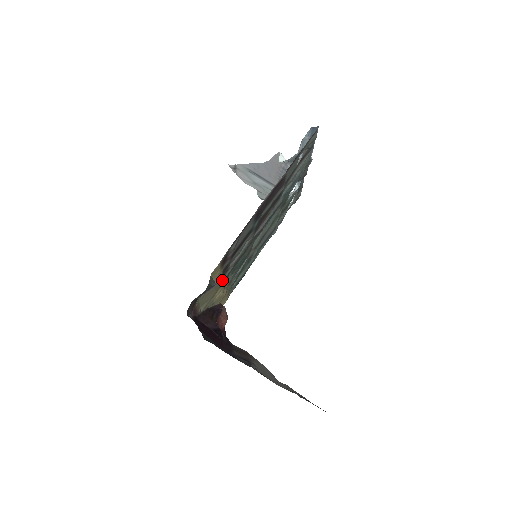
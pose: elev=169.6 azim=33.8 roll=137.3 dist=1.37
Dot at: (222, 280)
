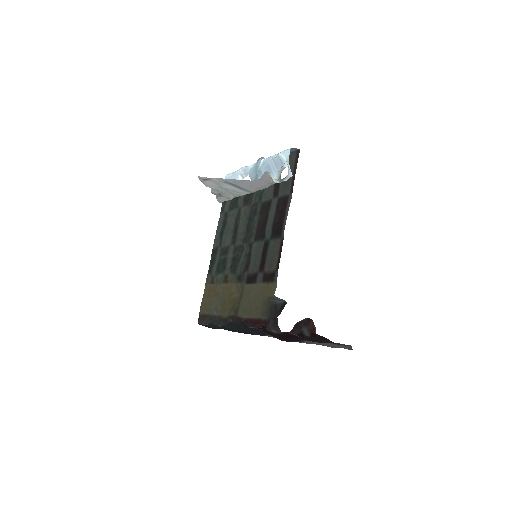
Dot at: (247, 286)
